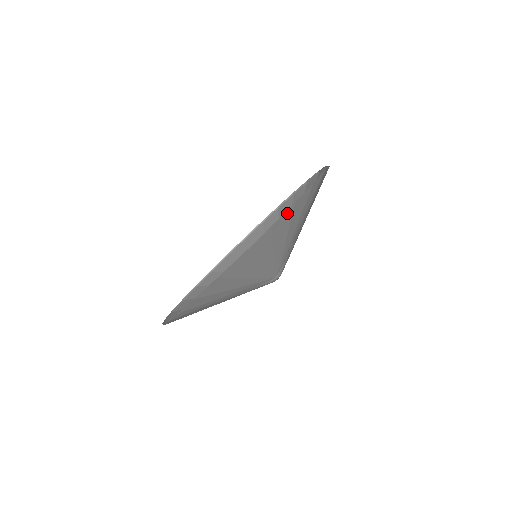
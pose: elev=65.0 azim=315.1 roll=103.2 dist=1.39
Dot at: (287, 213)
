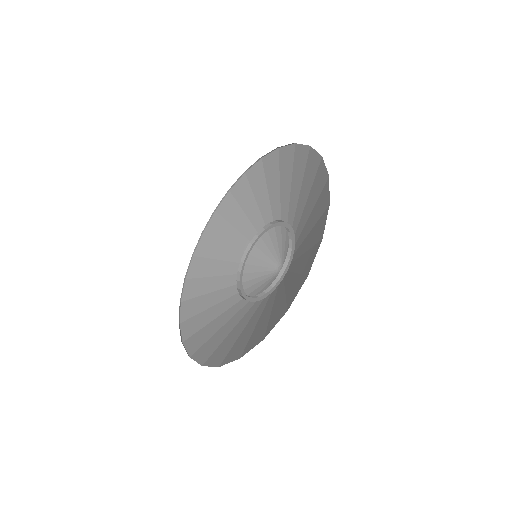
Dot at: occluded
